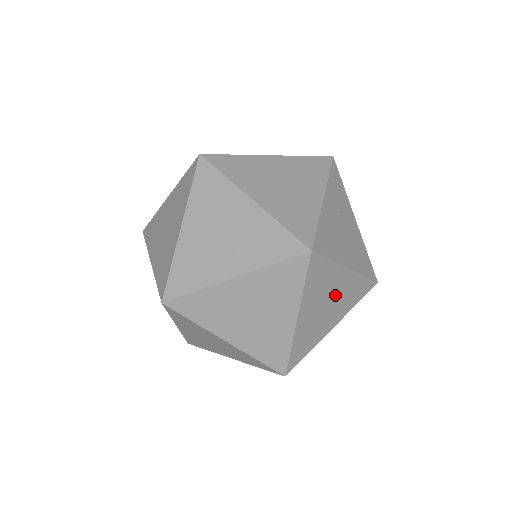
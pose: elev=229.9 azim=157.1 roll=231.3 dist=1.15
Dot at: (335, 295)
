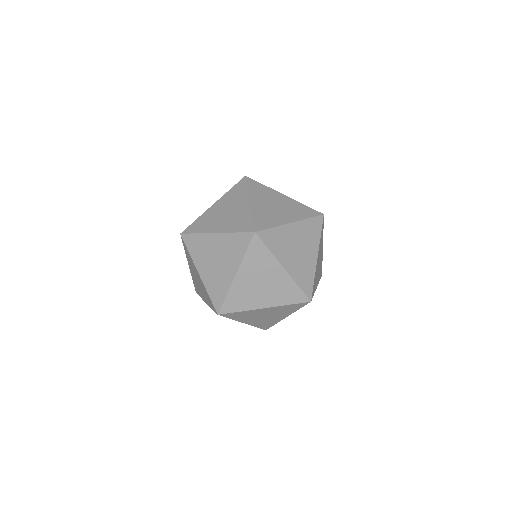
Dot at: (298, 241)
